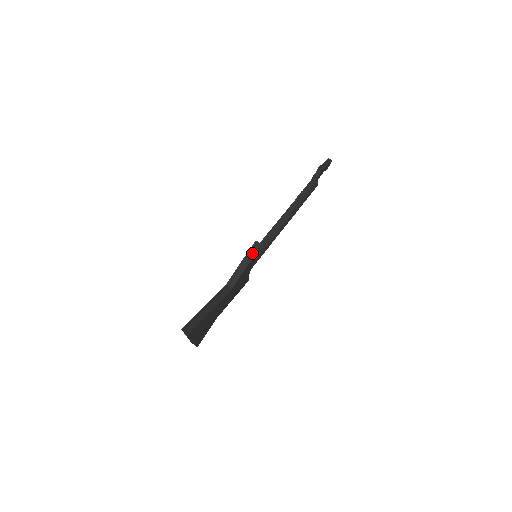
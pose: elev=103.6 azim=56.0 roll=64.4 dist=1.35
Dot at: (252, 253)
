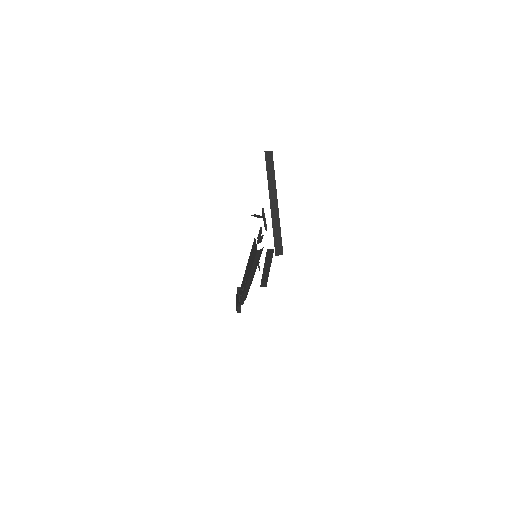
Dot at: (255, 215)
